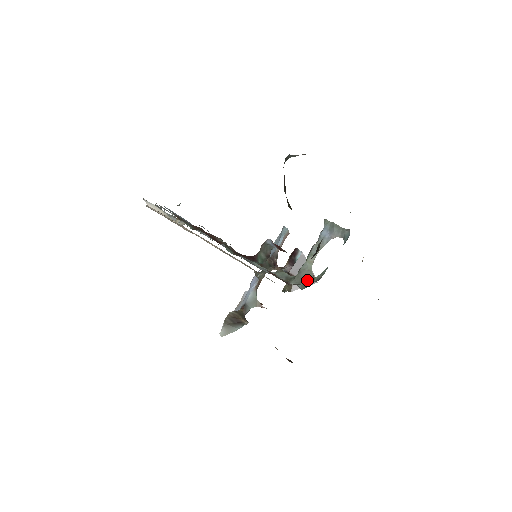
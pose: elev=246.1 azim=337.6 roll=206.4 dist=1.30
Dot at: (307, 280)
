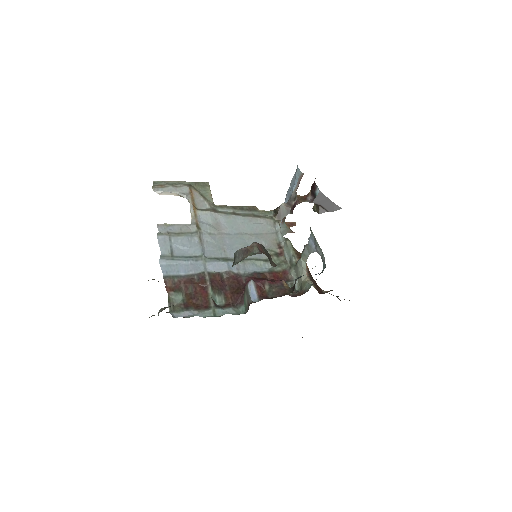
Dot at: (301, 280)
